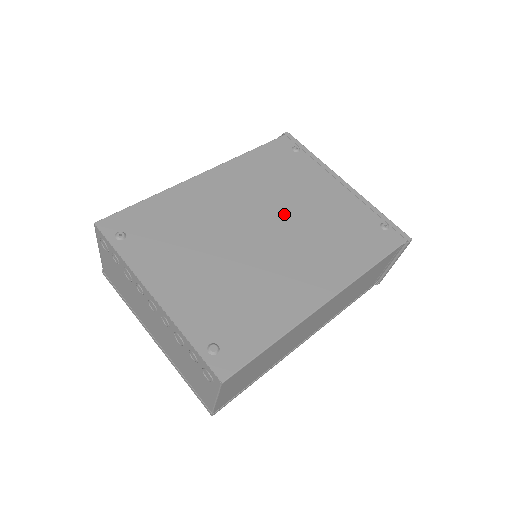
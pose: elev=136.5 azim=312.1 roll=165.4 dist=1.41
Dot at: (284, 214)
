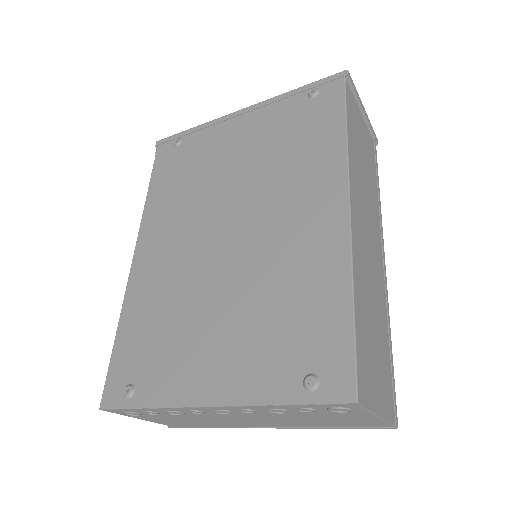
Dot at: (227, 197)
